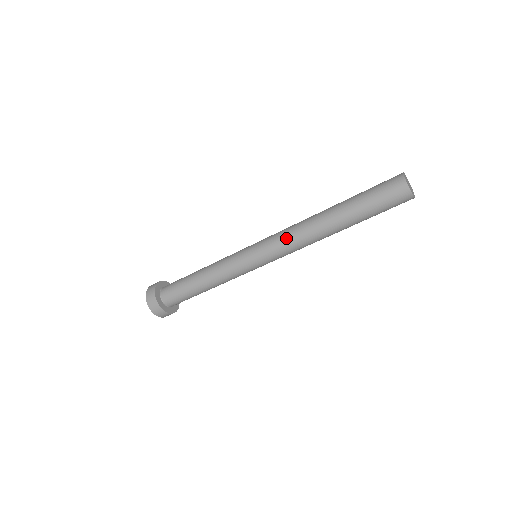
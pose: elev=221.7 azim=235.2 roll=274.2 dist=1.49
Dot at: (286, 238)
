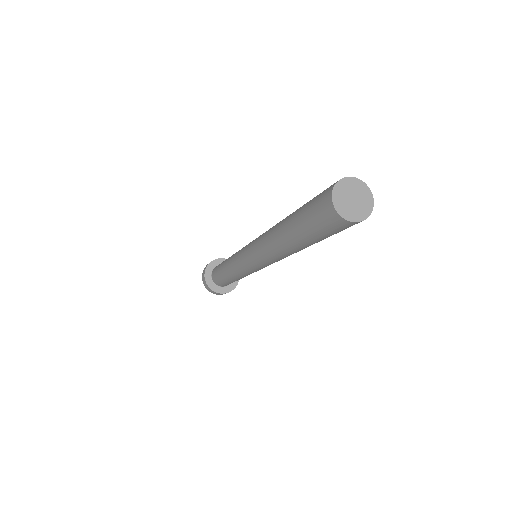
Dot at: (267, 261)
